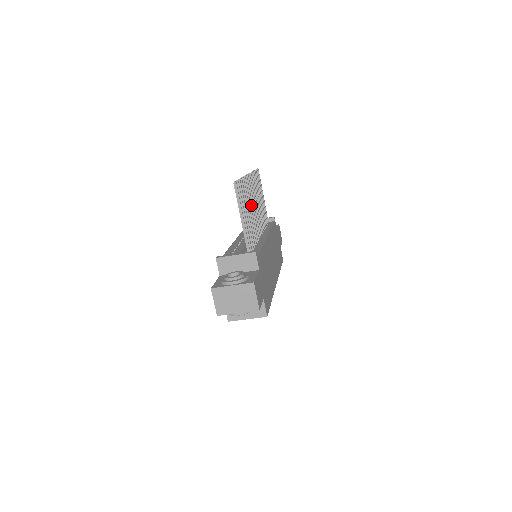
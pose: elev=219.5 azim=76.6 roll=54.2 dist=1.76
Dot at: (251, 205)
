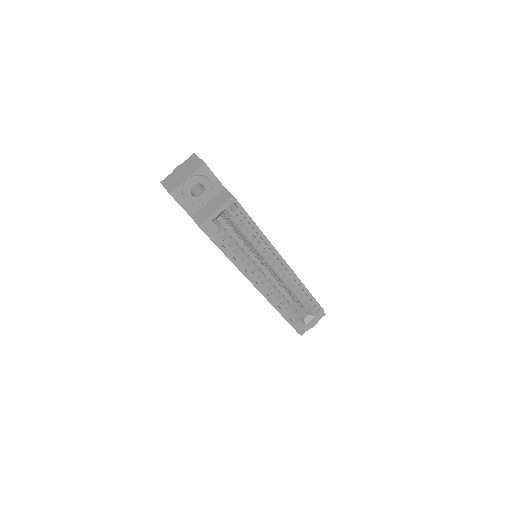
Dot at: occluded
